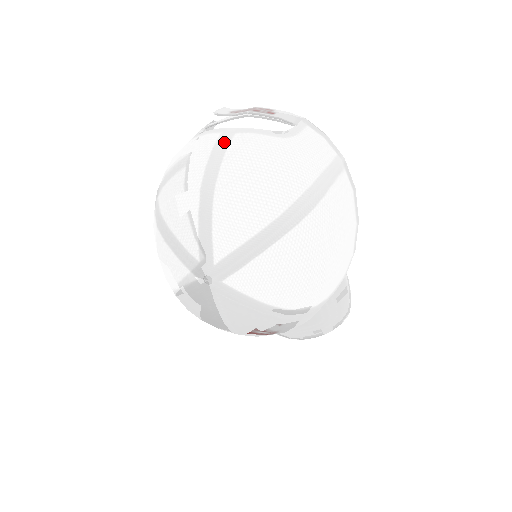
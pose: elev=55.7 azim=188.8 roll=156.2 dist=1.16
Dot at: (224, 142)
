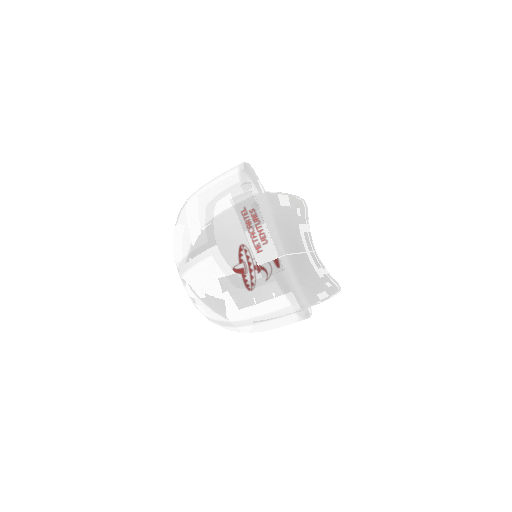
Dot at: (200, 256)
